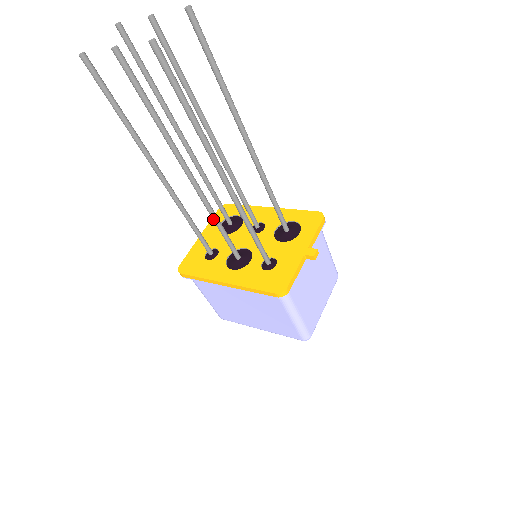
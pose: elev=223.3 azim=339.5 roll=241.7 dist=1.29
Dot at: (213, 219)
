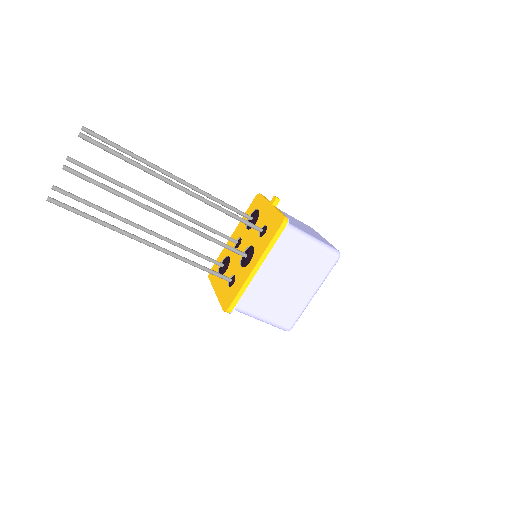
Dot at: (205, 237)
